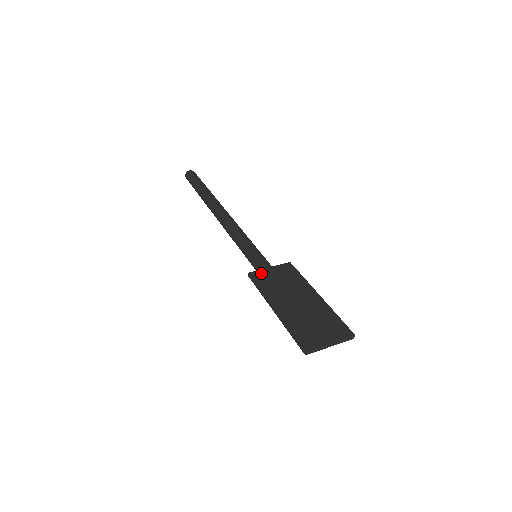
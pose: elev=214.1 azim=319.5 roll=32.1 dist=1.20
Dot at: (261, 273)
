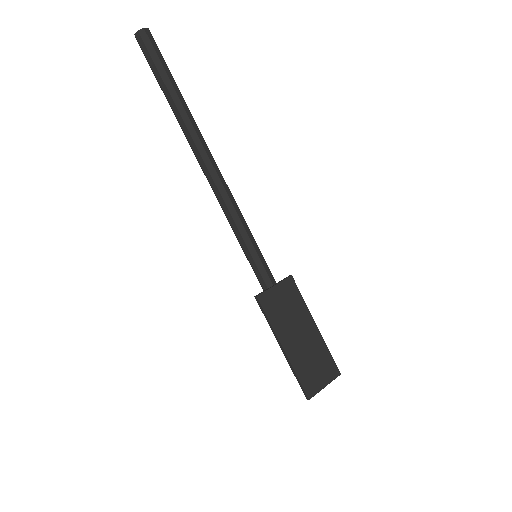
Dot at: (268, 296)
